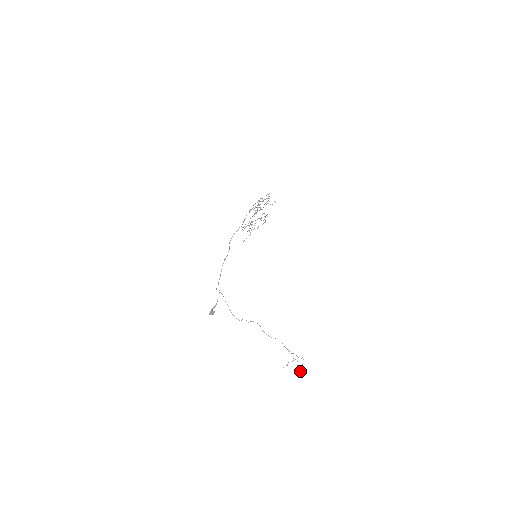
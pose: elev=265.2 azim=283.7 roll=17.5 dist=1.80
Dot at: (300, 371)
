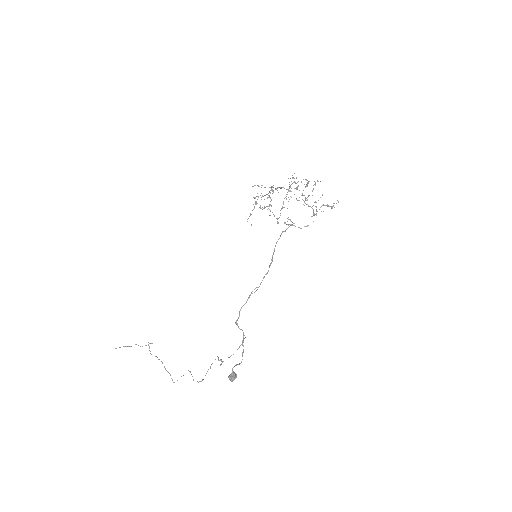
Dot at: (174, 382)
